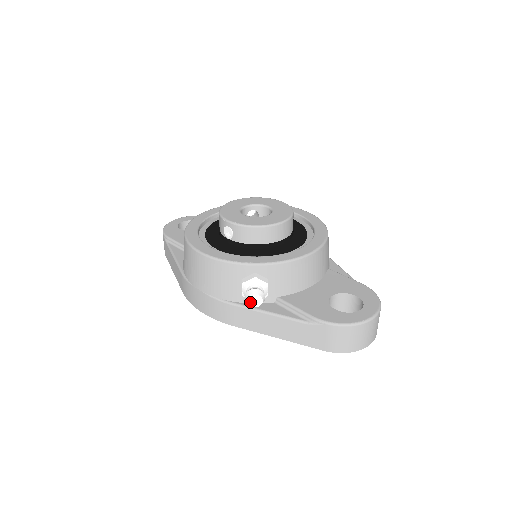
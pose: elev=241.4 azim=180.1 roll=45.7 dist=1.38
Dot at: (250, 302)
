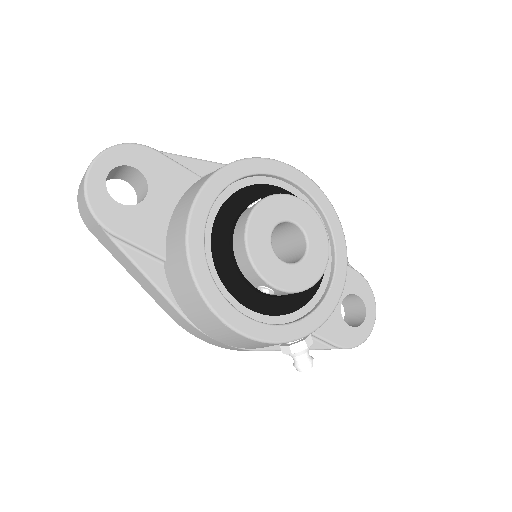
Dot at: (301, 370)
